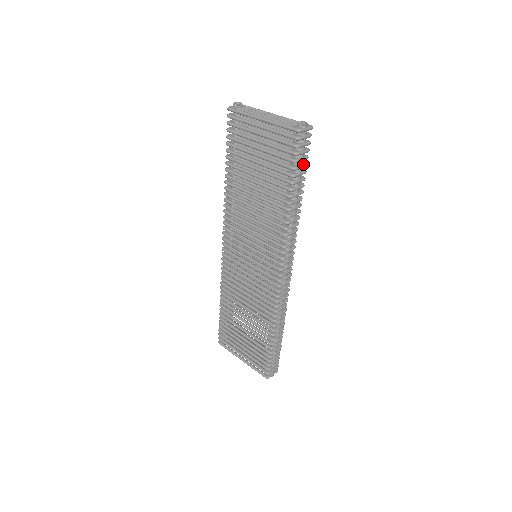
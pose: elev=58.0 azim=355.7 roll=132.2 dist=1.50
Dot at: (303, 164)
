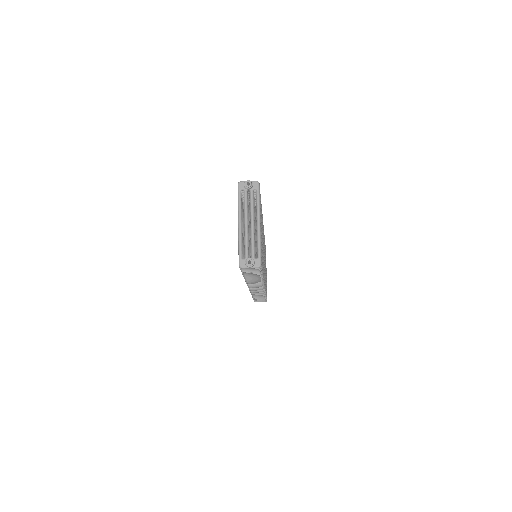
Dot at: (255, 273)
